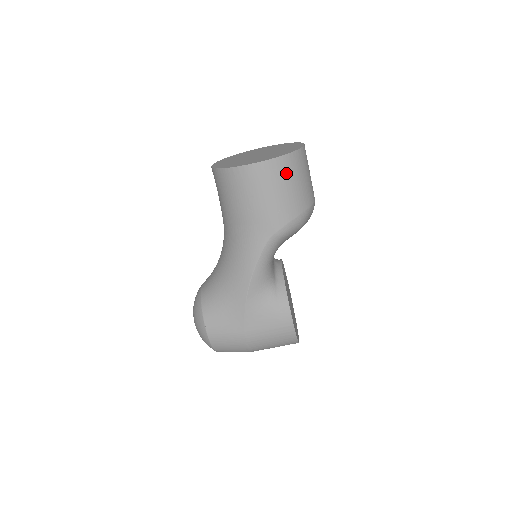
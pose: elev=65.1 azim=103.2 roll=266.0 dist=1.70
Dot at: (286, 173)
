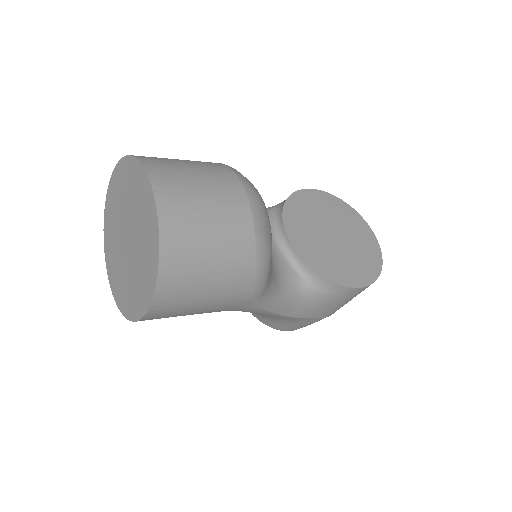
Dot at: (186, 278)
